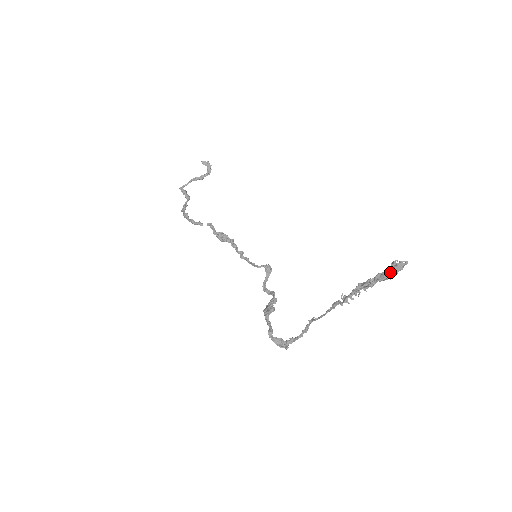
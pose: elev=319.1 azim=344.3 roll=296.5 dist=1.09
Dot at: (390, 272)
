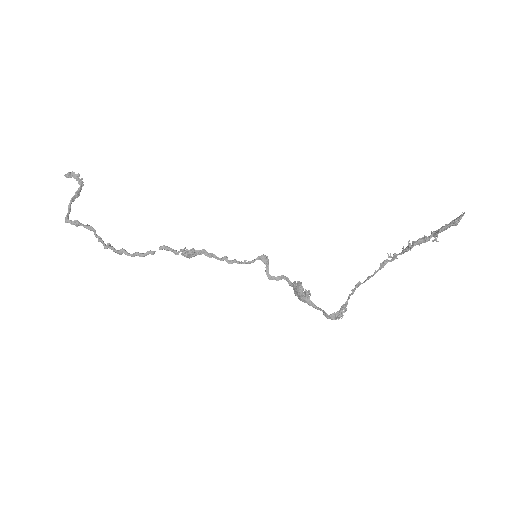
Dot at: occluded
